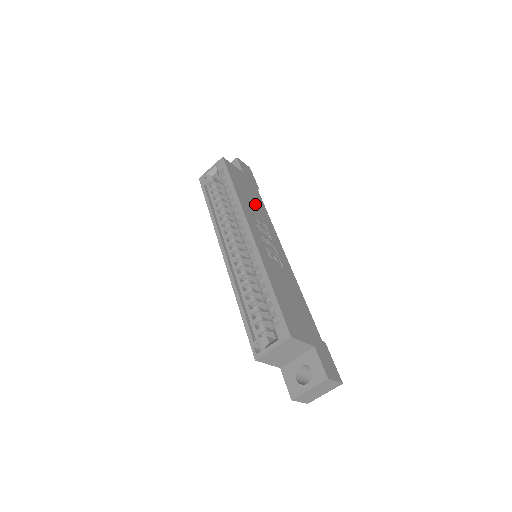
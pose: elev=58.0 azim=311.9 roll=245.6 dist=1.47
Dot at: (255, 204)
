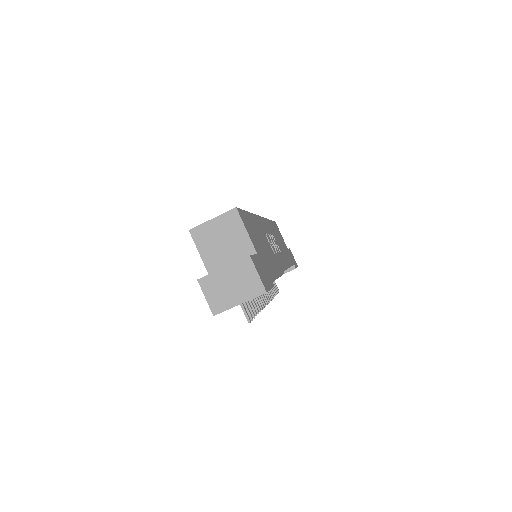
Dot at: (282, 247)
